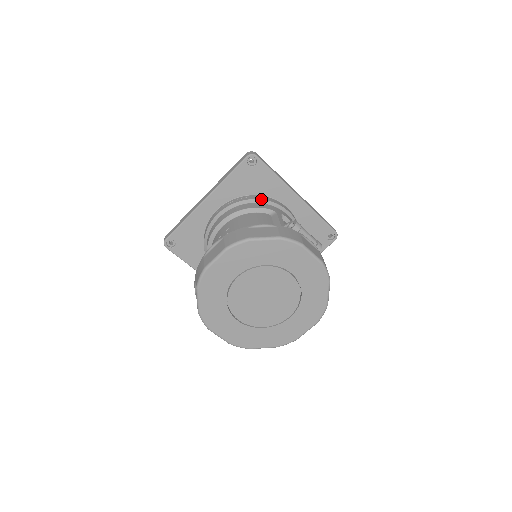
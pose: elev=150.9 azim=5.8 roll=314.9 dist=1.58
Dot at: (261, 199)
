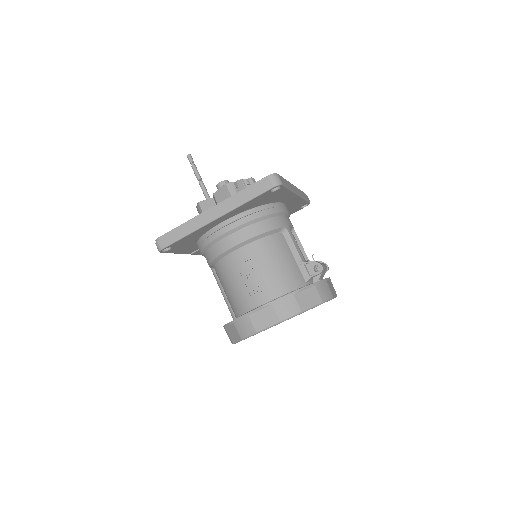
Dot at: (272, 213)
